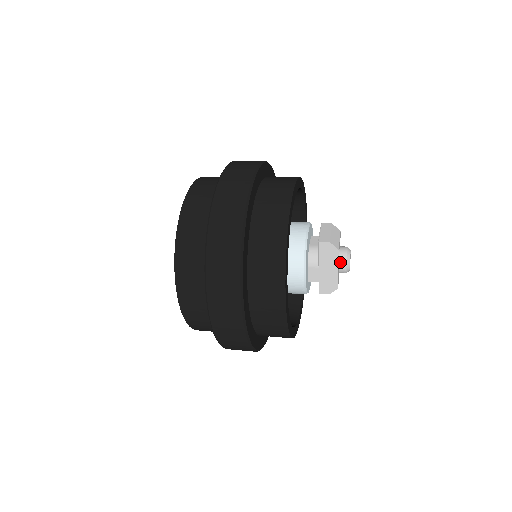
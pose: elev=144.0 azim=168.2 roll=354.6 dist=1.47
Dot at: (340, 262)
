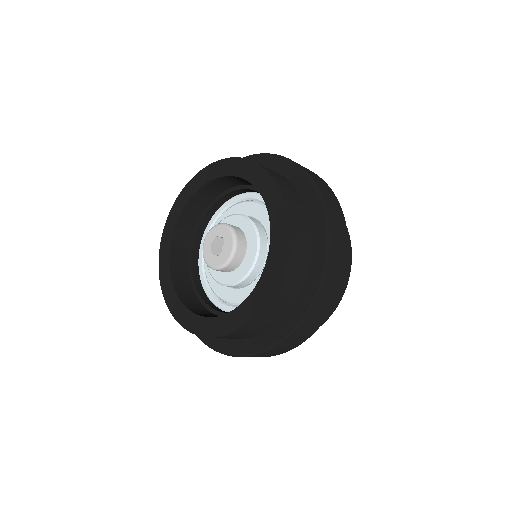
Dot at: occluded
